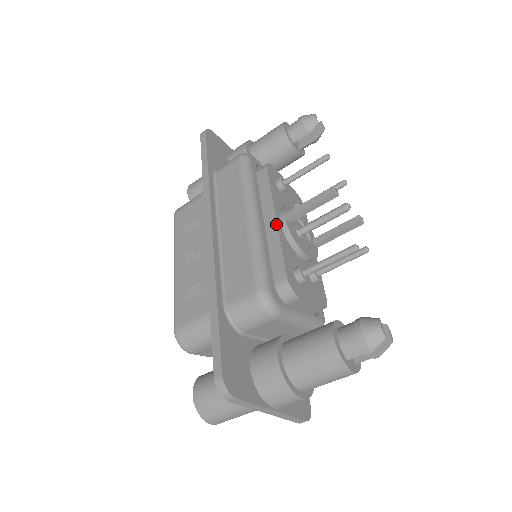
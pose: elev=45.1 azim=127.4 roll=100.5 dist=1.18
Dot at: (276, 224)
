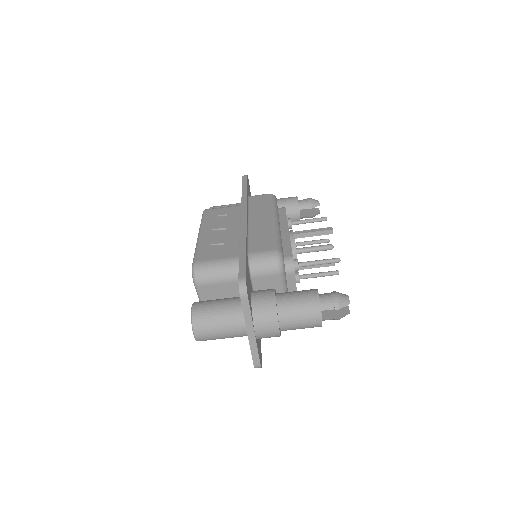
Dot at: (288, 233)
